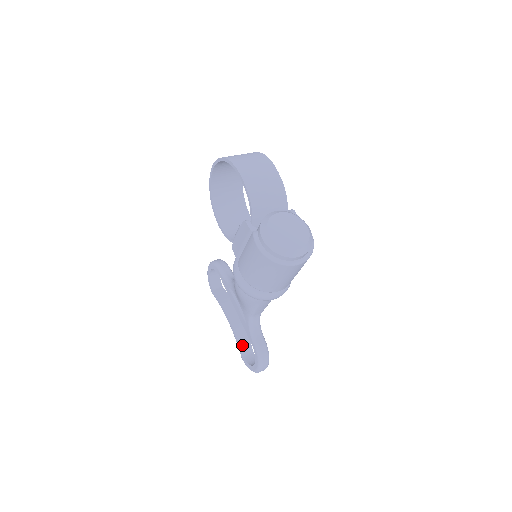
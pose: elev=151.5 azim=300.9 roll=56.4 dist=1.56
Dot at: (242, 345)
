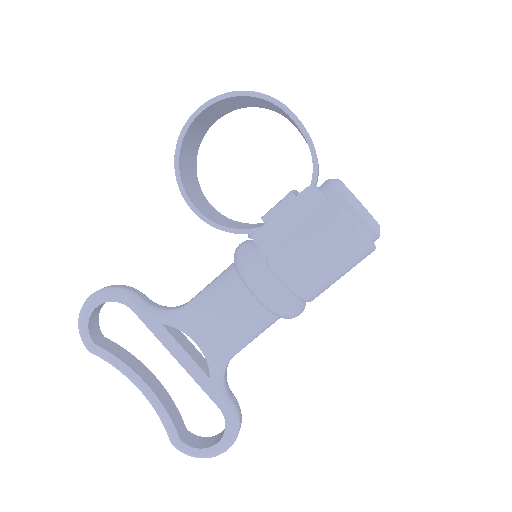
Dot at: (175, 422)
